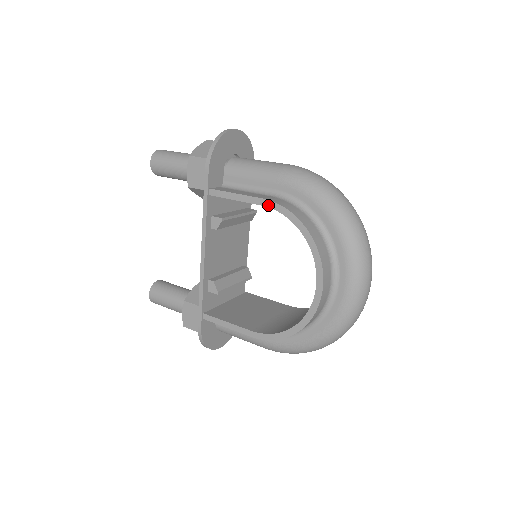
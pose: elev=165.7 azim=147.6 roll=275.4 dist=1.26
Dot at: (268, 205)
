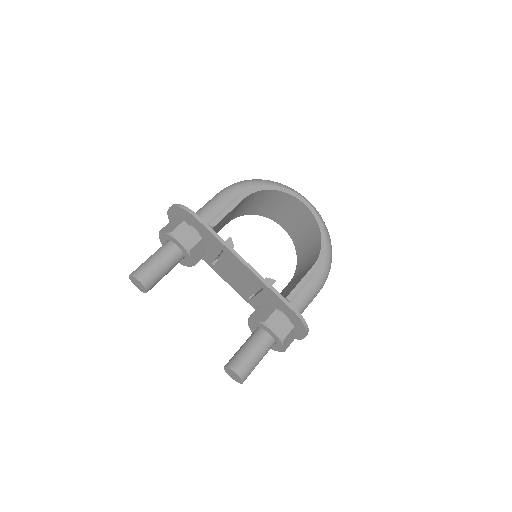
Dot at: (246, 196)
